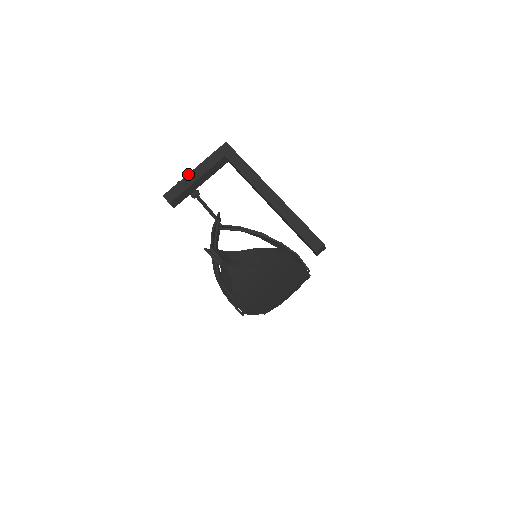
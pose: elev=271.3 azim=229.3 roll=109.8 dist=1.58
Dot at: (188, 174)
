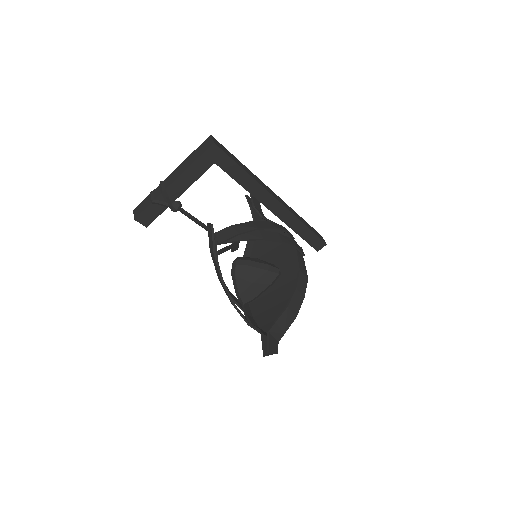
Dot at: (165, 191)
